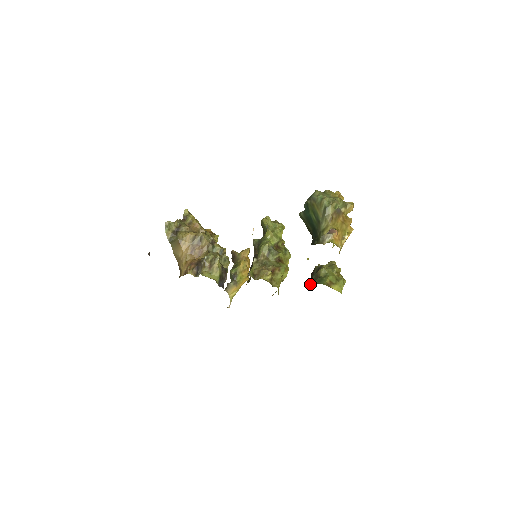
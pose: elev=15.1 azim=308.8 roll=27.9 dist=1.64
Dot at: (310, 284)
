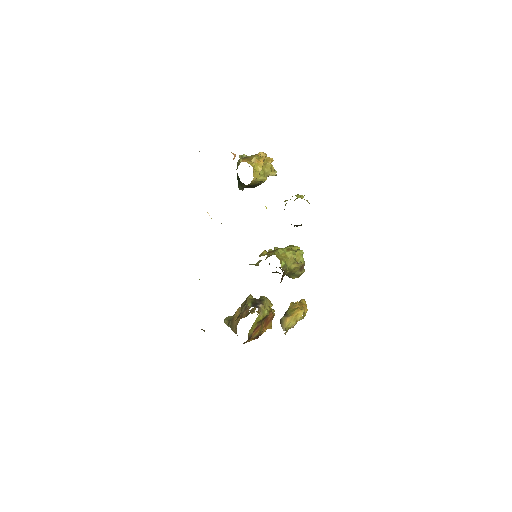
Dot at: occluded
